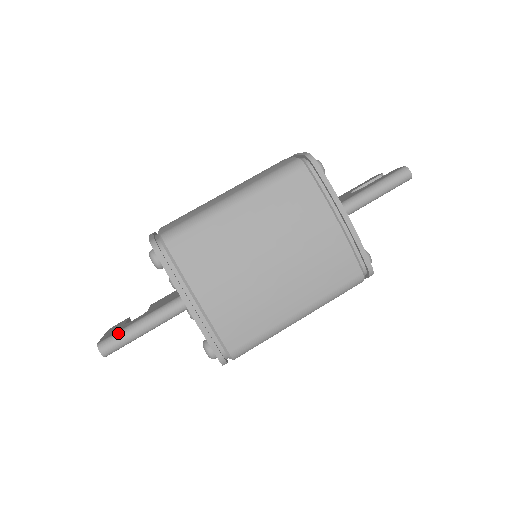
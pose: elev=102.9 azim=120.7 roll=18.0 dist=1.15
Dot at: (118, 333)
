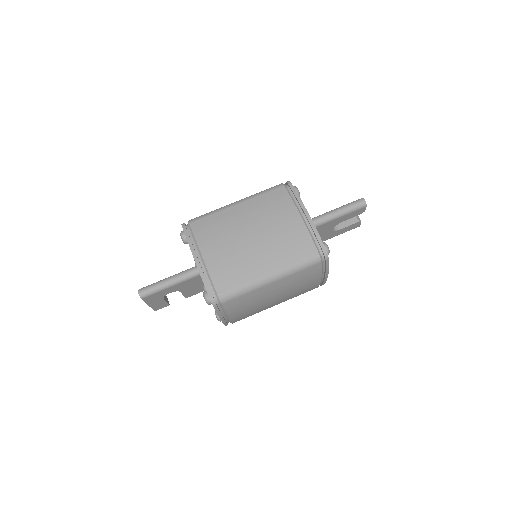
Dot at: (152, 284)
